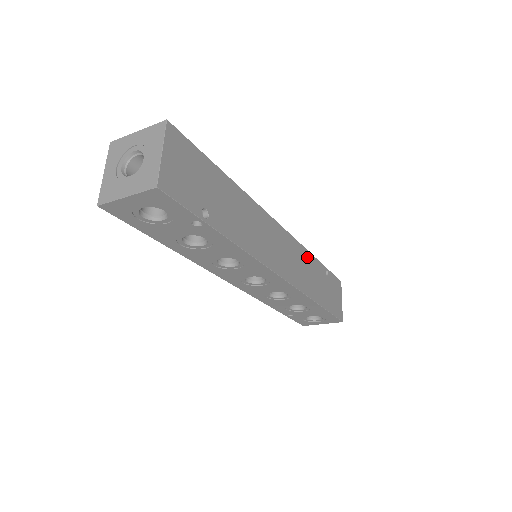
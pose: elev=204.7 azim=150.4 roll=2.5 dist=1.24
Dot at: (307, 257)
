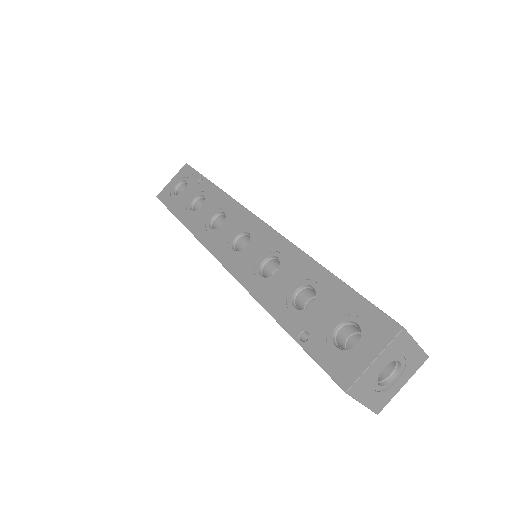
Dot at: occluded
